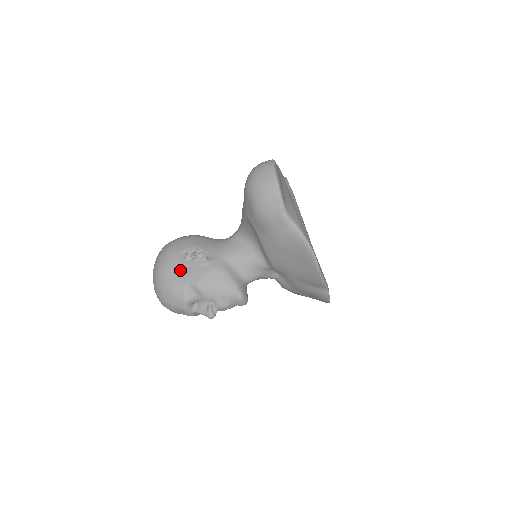
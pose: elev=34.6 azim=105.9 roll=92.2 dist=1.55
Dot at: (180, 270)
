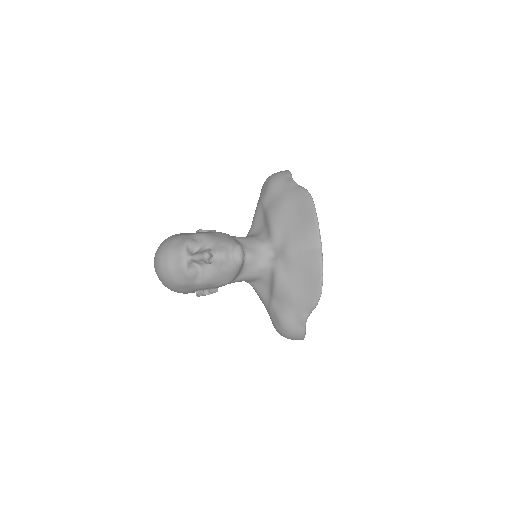
Dot at: (189, 233)
